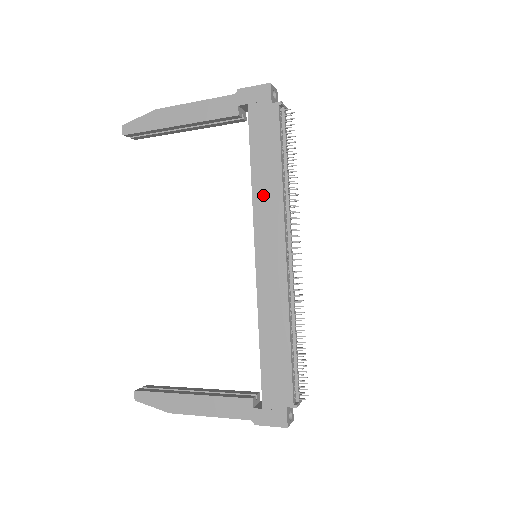
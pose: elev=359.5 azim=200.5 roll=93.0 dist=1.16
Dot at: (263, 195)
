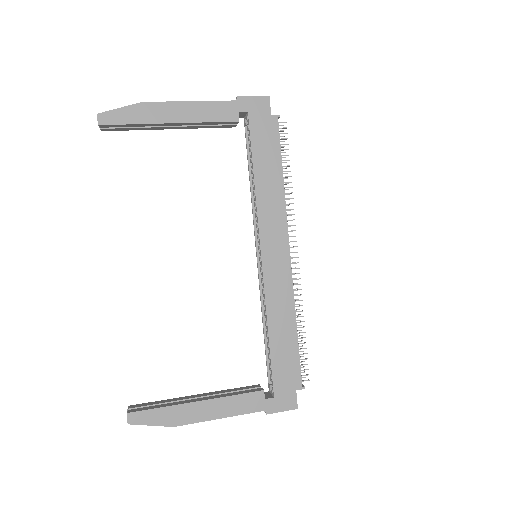
Dot at: (267, 199)
